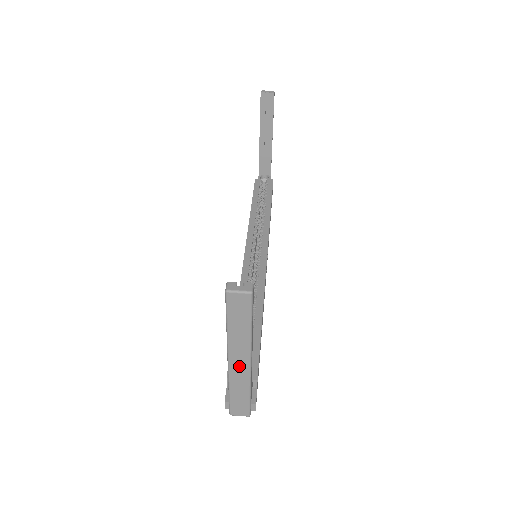
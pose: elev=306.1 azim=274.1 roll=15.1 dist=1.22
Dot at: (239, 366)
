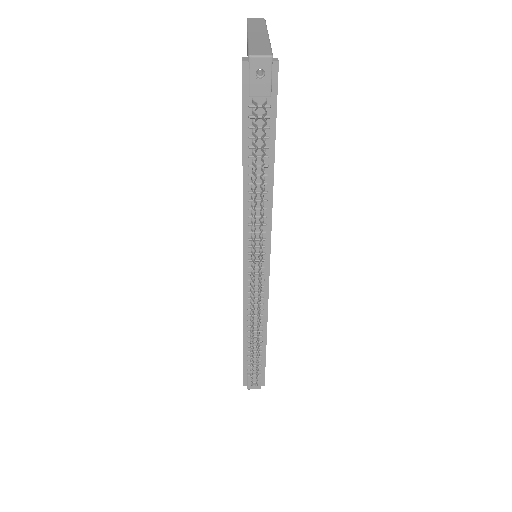
Dot at: (258, 35)
